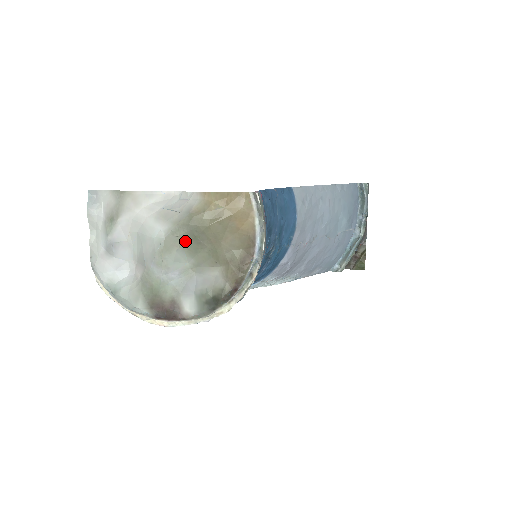
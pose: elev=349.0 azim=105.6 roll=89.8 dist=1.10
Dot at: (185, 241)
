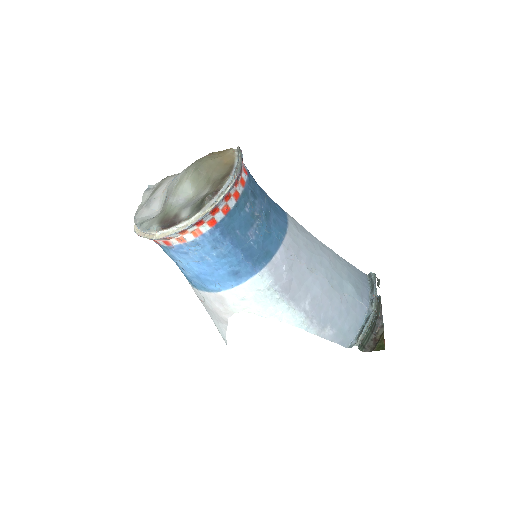
Dot at: (191, 174)
